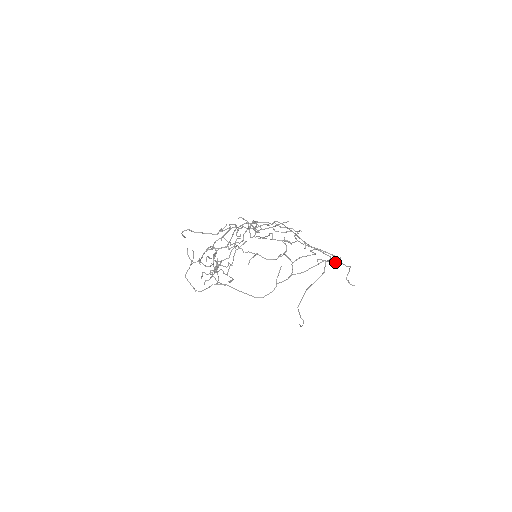
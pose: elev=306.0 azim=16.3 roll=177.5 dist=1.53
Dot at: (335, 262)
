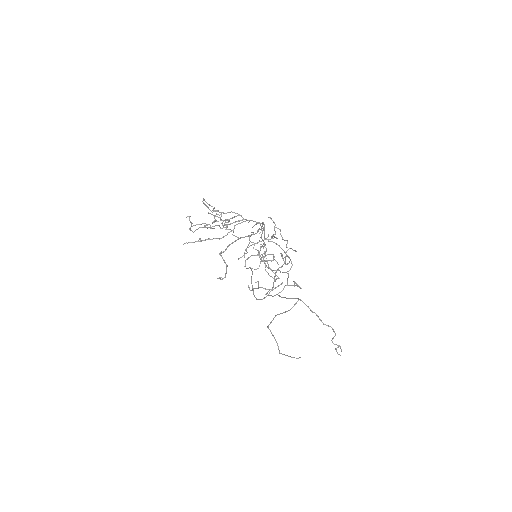
Dot at: (221, 279)
